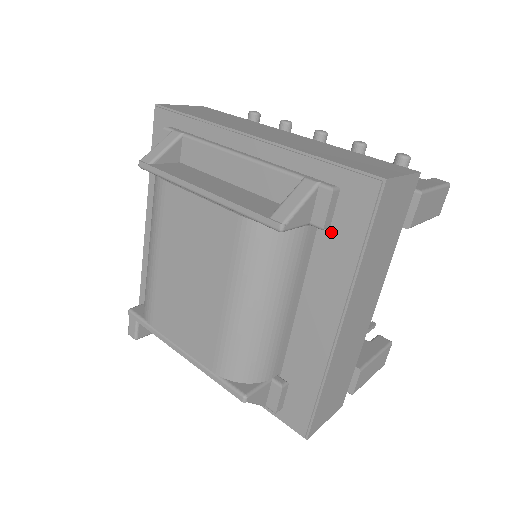
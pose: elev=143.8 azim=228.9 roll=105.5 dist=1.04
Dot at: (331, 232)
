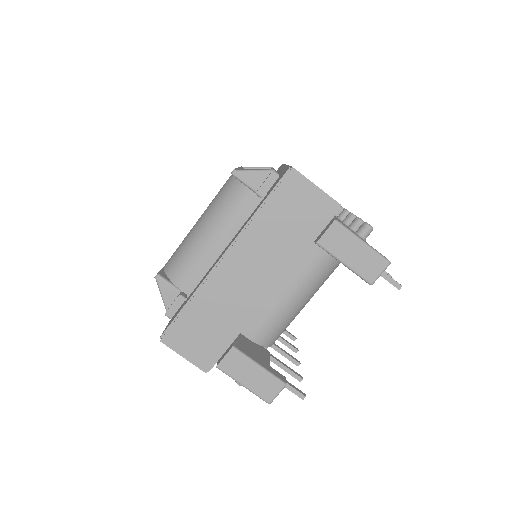
Dot at: occluded
